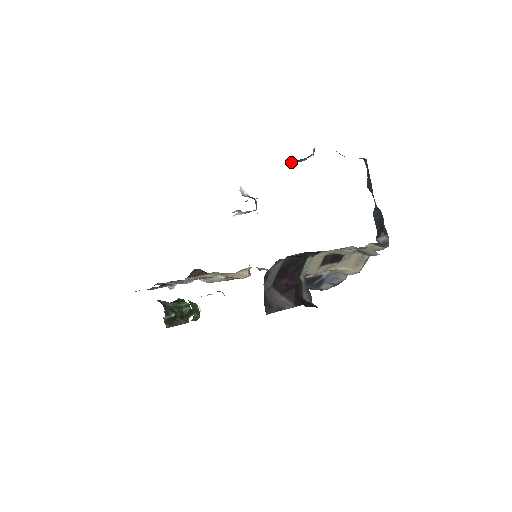
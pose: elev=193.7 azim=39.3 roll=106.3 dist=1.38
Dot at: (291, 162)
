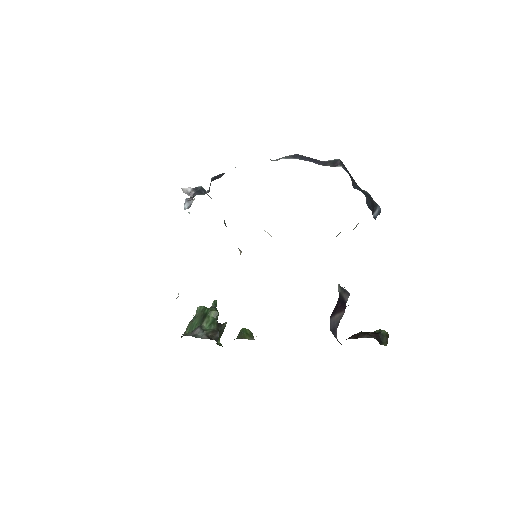
Dot at: occluded
